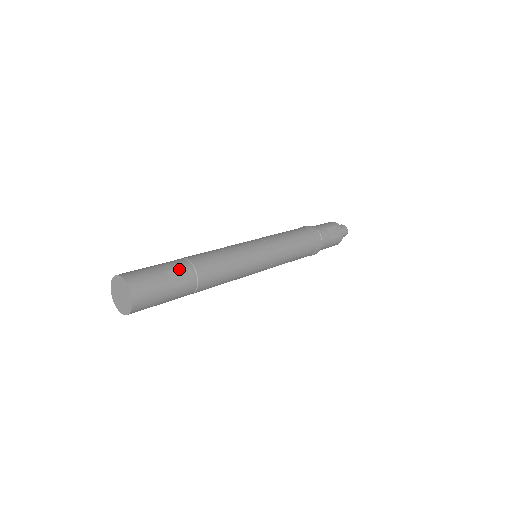
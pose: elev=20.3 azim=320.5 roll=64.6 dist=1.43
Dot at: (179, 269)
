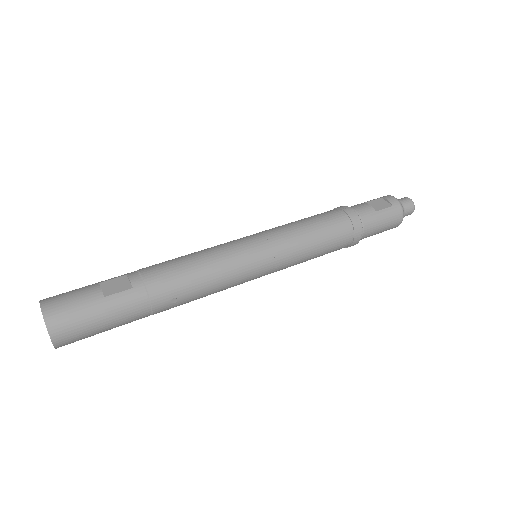
Dot at: (118, 278)
